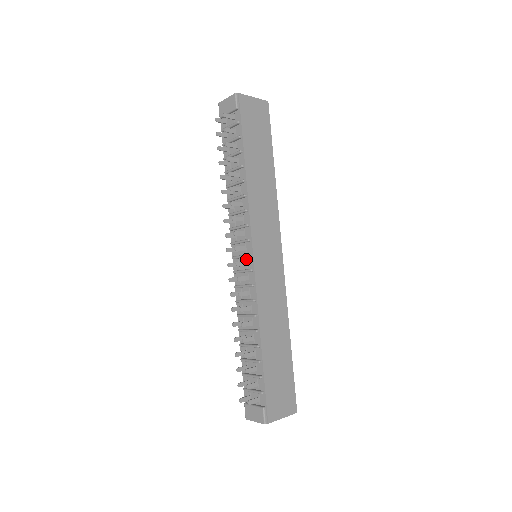
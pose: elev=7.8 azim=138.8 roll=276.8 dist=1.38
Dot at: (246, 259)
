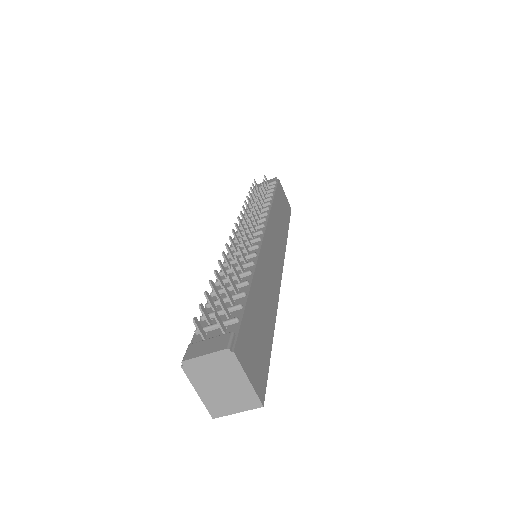
Dot at: (253, 237)
